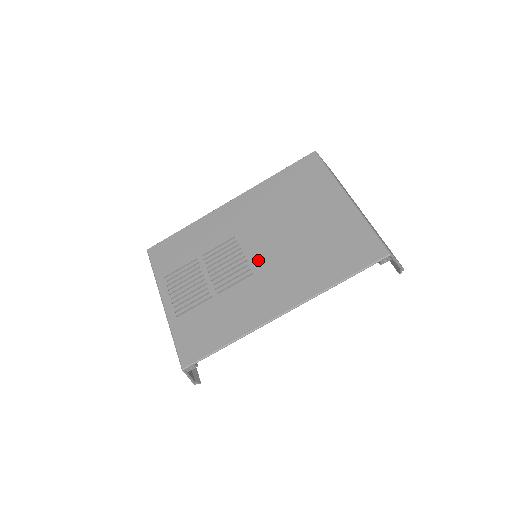
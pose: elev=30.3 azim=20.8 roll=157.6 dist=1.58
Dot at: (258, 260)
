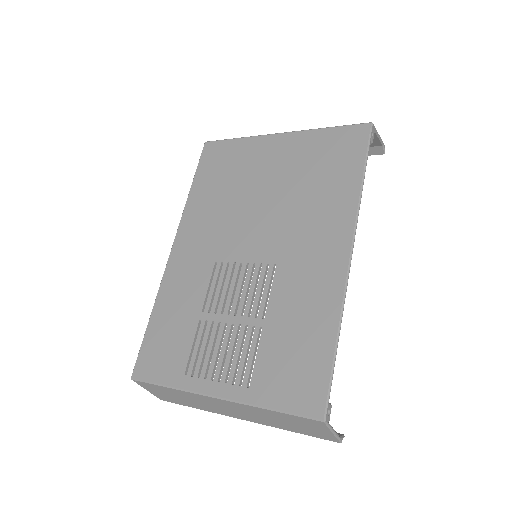
Dot at: (265, 250)
